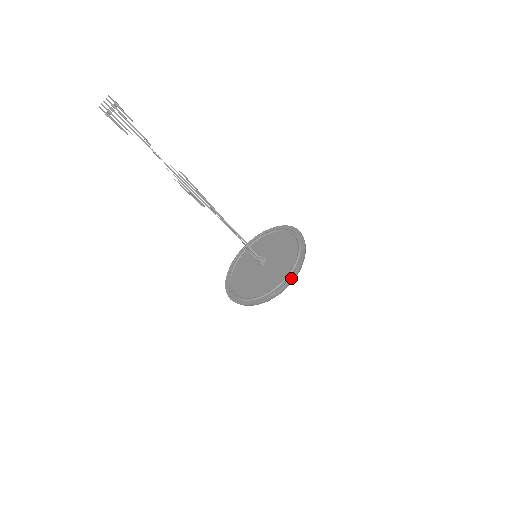
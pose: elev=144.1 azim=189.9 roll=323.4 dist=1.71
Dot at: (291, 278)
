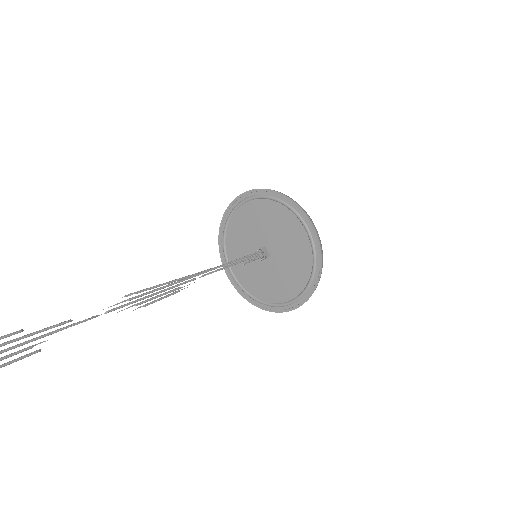
Dot at: (320, 244)
